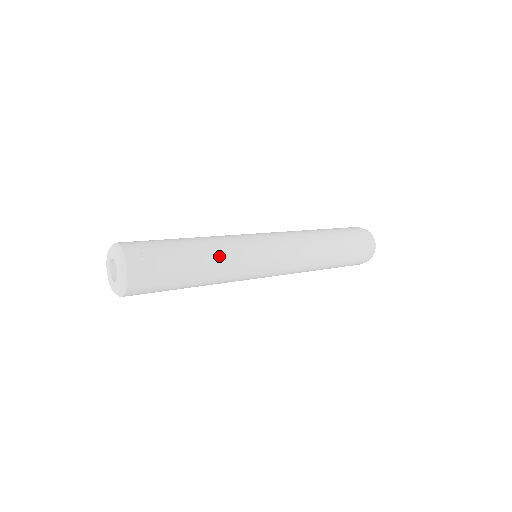
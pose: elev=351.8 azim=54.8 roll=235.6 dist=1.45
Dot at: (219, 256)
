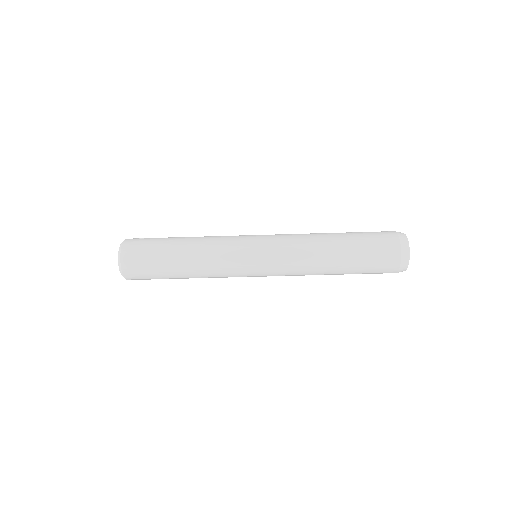
Dot at: (204, 237)
